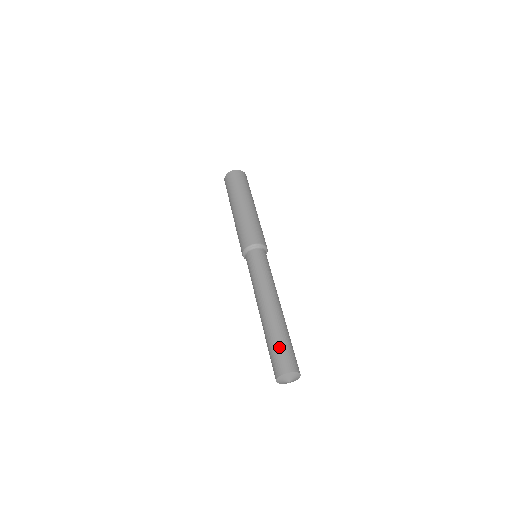
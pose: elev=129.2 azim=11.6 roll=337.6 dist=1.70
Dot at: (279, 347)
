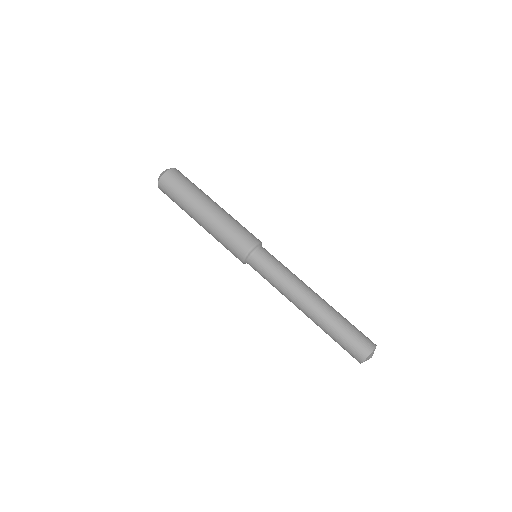
Dot at: (354, 328)
